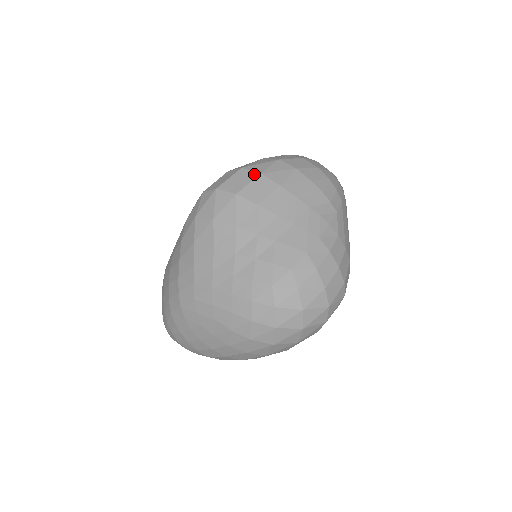
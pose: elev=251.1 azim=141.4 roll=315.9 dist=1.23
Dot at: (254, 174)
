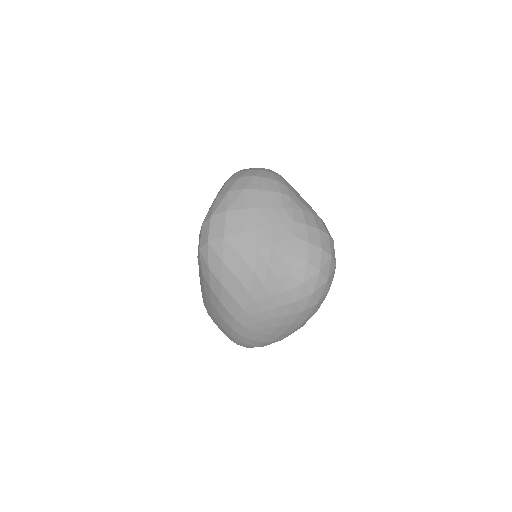
Dot at: (223, 215)
